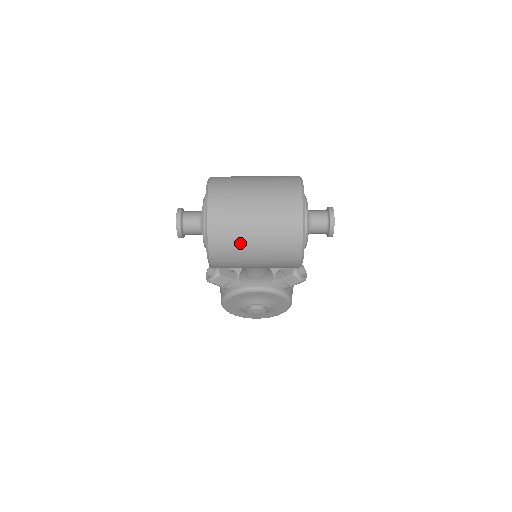
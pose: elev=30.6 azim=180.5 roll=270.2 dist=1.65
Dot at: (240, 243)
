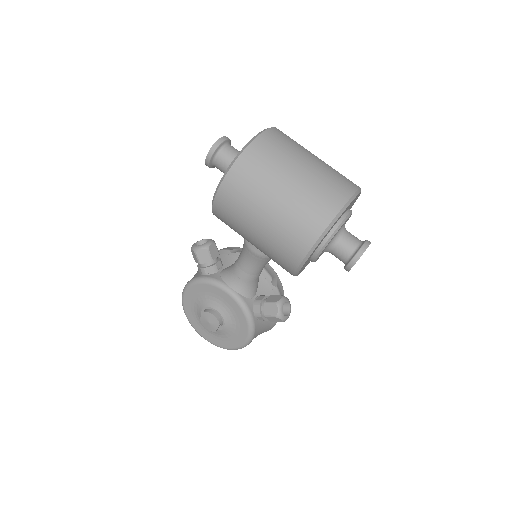
Dot at: (261, 189)
